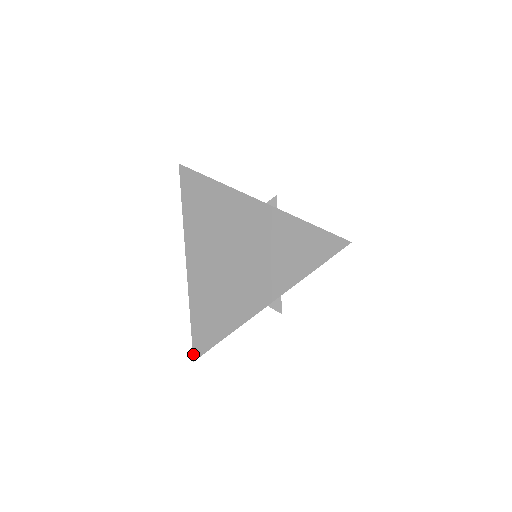
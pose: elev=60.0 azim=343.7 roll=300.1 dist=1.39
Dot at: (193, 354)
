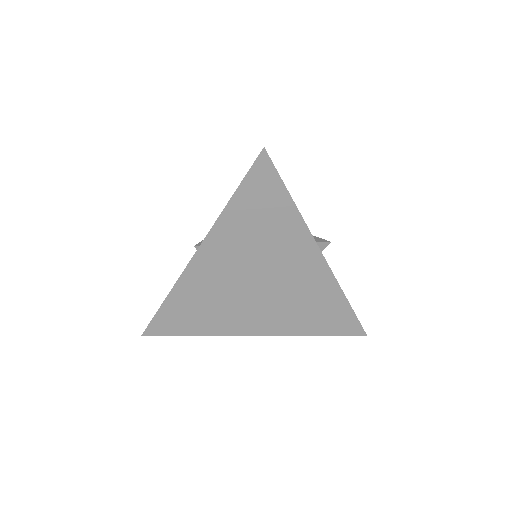
Dot at: (145, 331)
